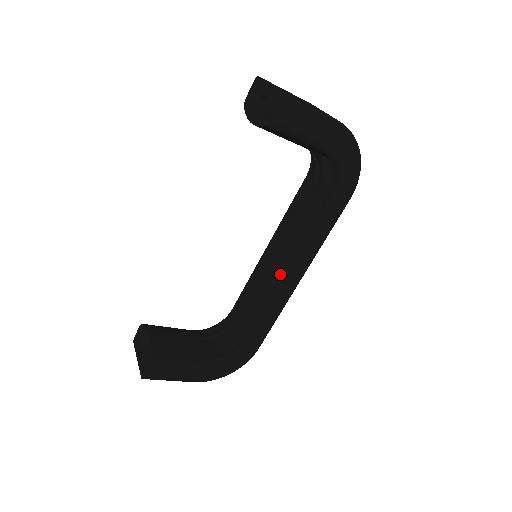
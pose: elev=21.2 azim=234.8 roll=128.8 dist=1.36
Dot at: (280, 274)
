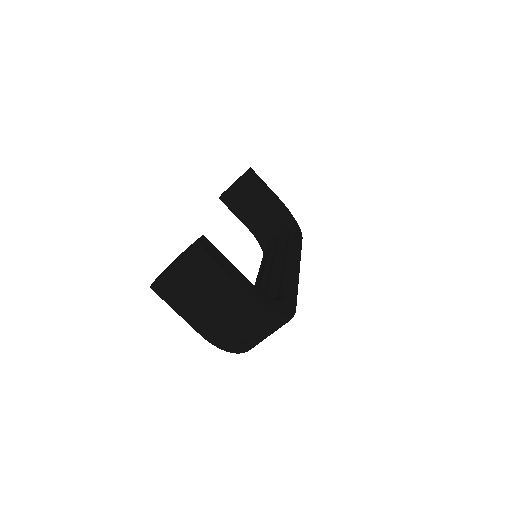
Dot at: (280, 271)
